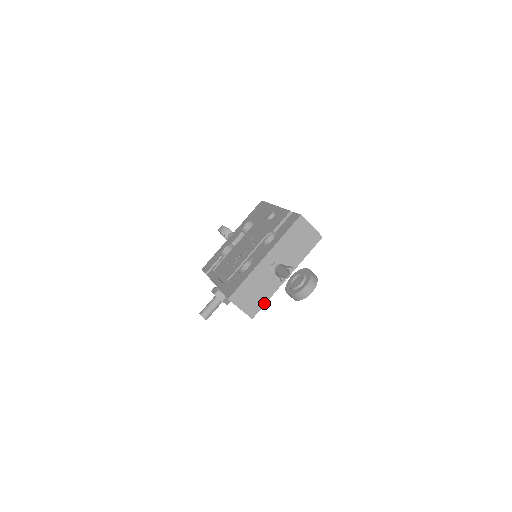
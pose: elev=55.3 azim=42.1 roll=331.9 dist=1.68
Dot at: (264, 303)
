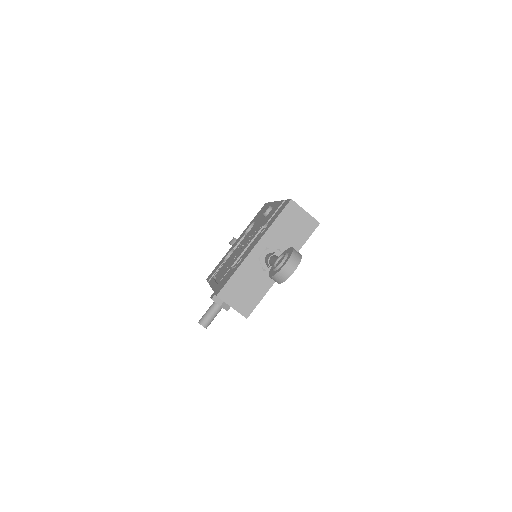
Dot at: (259, 300)
